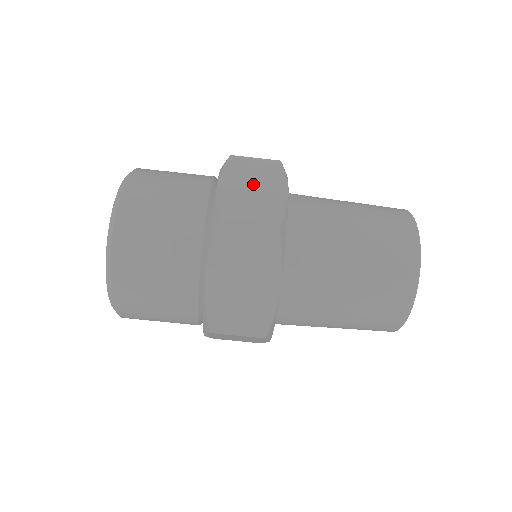
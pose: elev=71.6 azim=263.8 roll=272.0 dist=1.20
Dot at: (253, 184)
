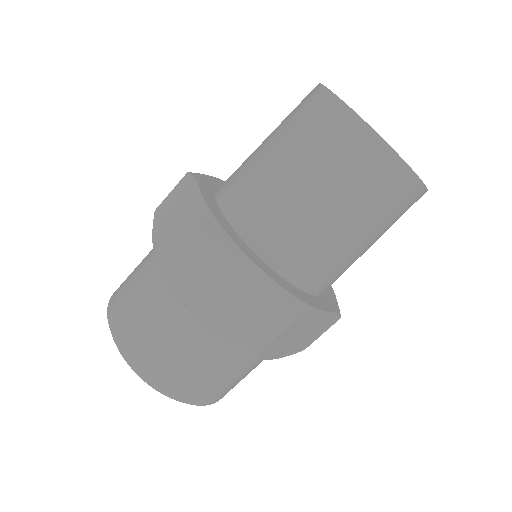
Dot at: (222, 289)
